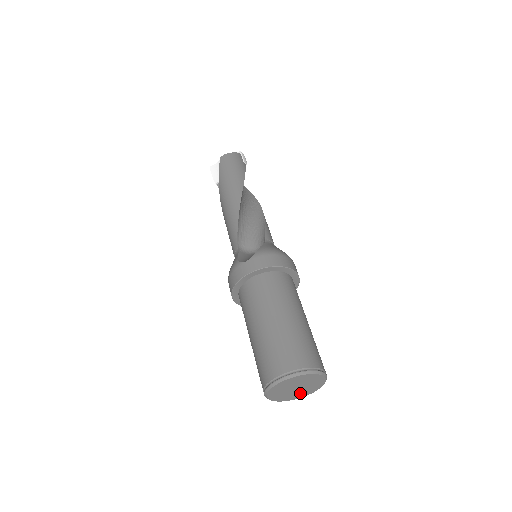
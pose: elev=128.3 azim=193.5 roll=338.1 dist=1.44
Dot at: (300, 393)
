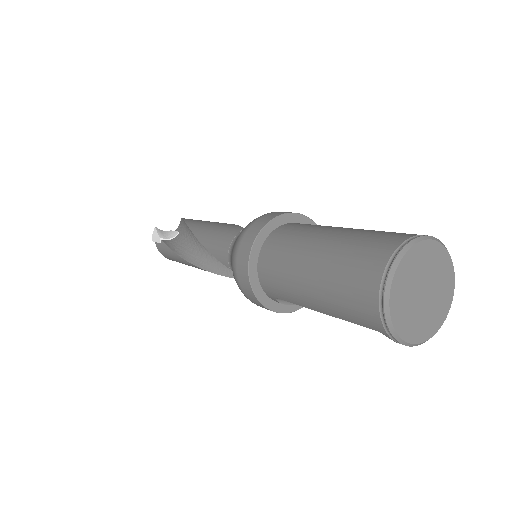
Dot at: (415, 321)
